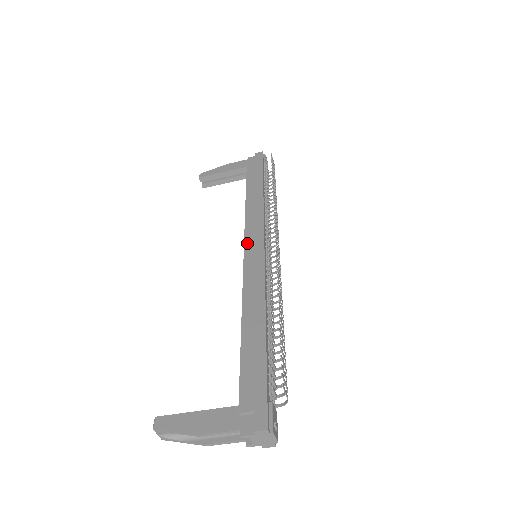
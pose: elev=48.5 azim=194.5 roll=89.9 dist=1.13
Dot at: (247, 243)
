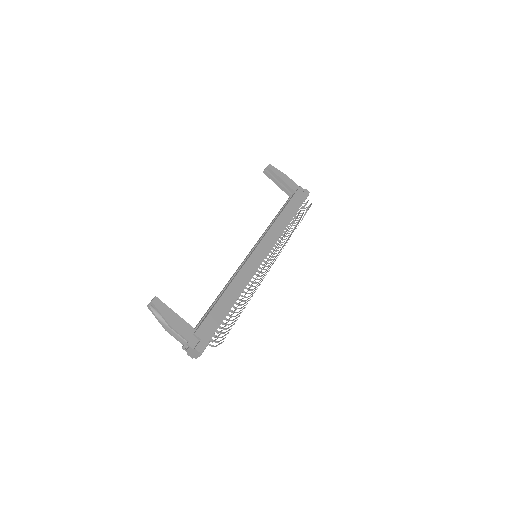
Dot at: (259, 246)
